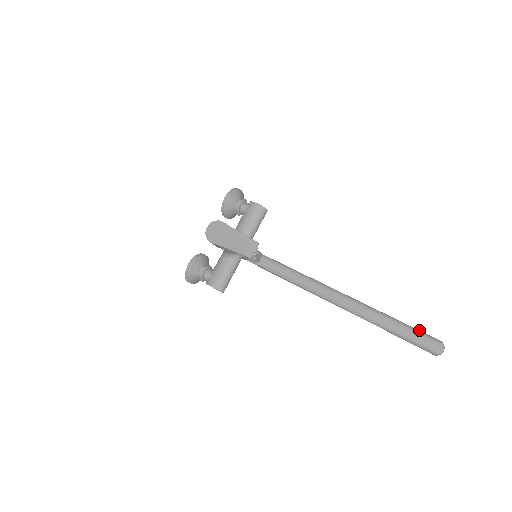
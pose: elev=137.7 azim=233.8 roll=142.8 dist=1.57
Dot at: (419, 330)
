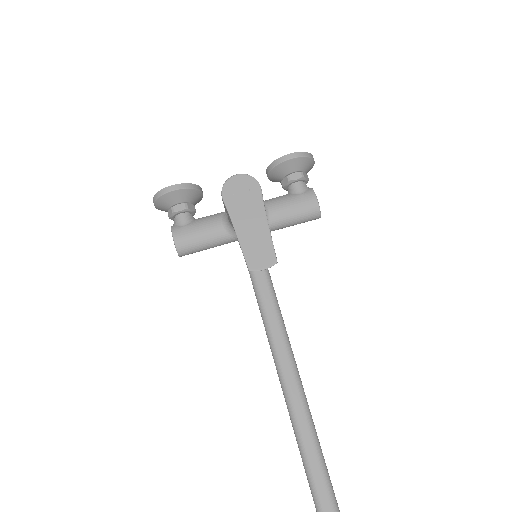
Dot at: out of frame
